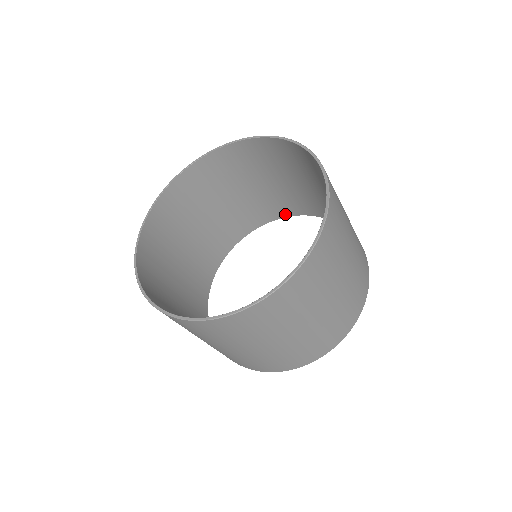
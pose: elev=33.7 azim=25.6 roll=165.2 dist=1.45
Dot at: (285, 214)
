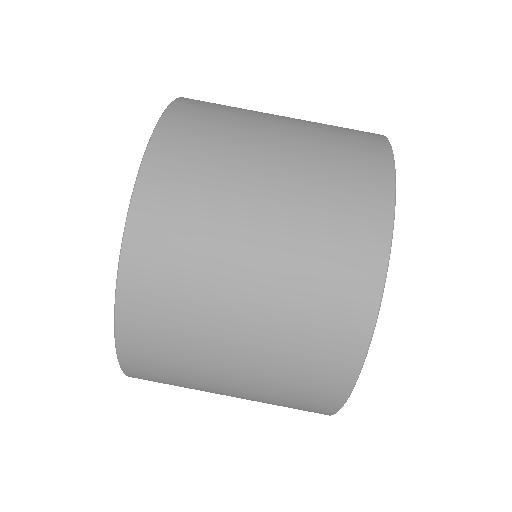
Dot at: occluded
